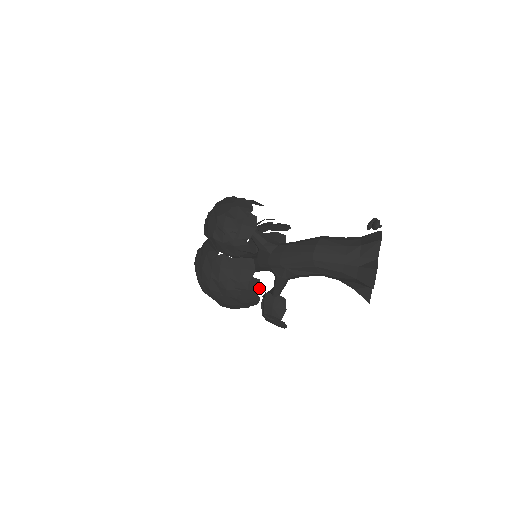
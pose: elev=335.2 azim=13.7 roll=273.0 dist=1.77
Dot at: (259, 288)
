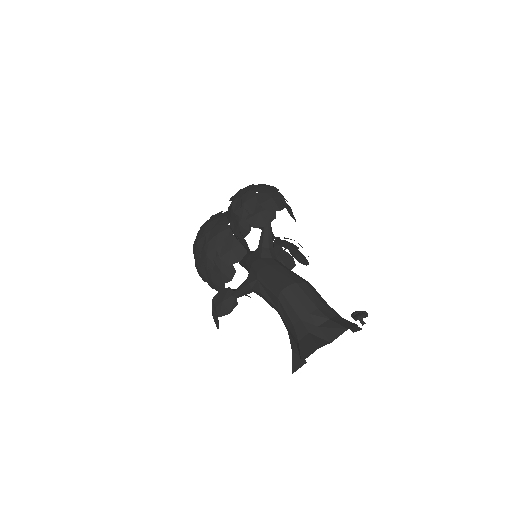
Dot at: (230, 279)
